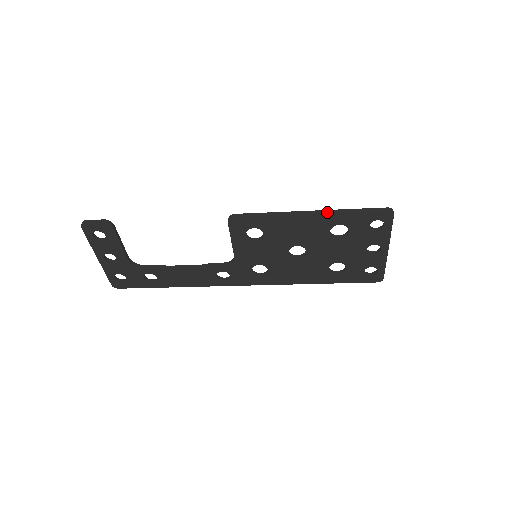
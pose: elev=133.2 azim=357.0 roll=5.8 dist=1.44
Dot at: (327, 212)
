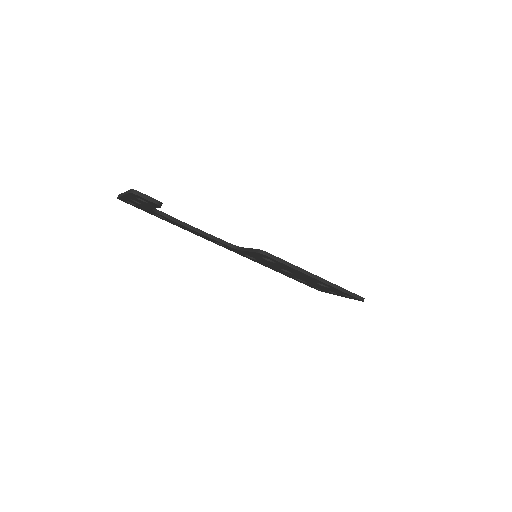
Dot at: (328, 284)
